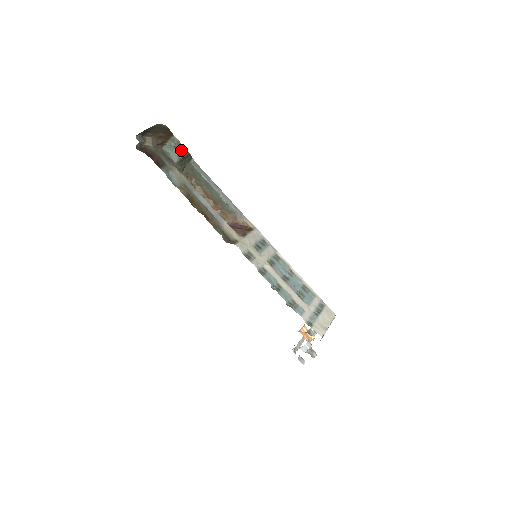
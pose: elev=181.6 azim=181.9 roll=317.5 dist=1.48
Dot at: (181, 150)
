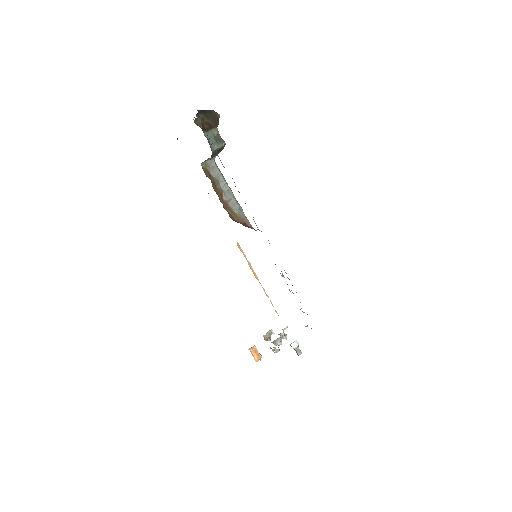
Dot at: (220, 142)
